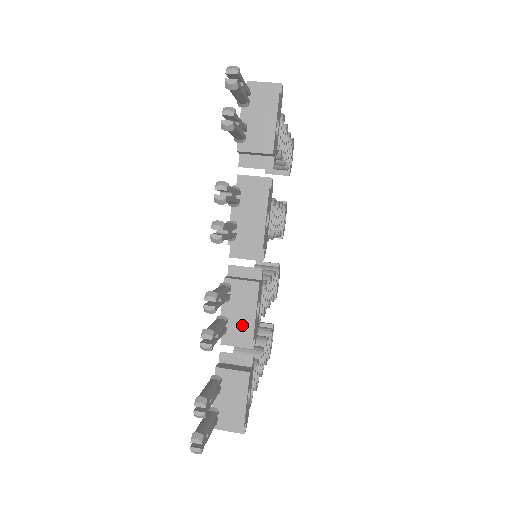
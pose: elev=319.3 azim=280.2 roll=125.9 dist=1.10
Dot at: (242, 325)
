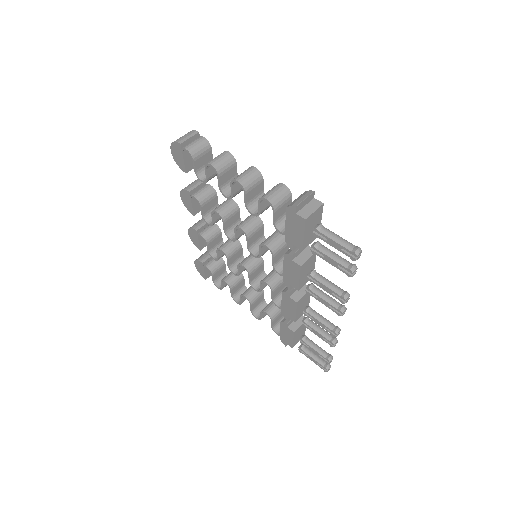
Dot at: occluded
